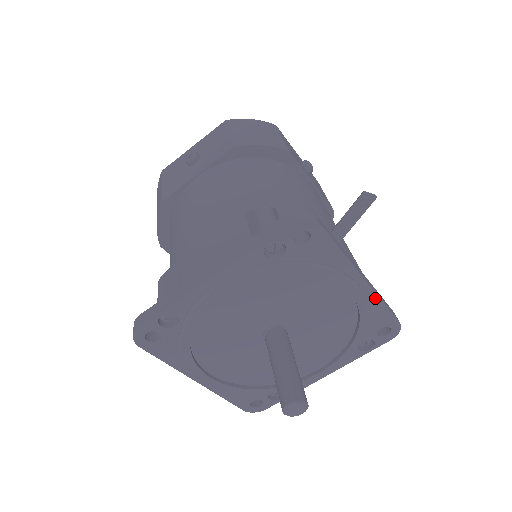
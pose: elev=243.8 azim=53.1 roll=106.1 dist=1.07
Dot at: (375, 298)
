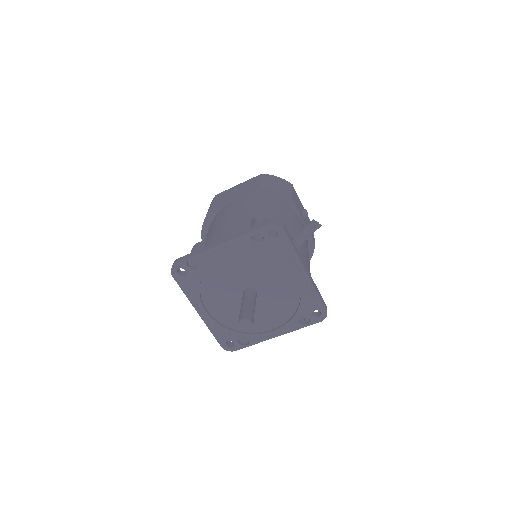
Dot at: (312, 287)
